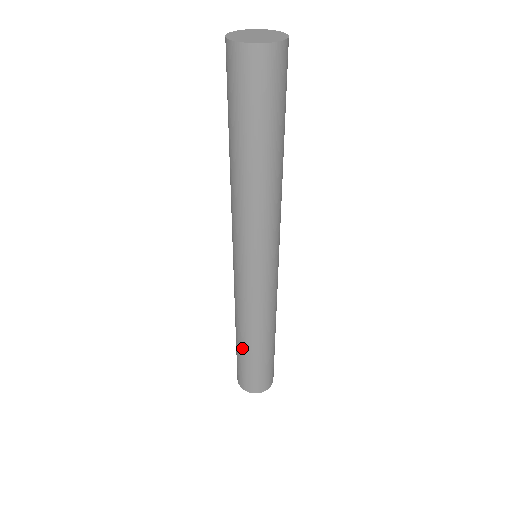
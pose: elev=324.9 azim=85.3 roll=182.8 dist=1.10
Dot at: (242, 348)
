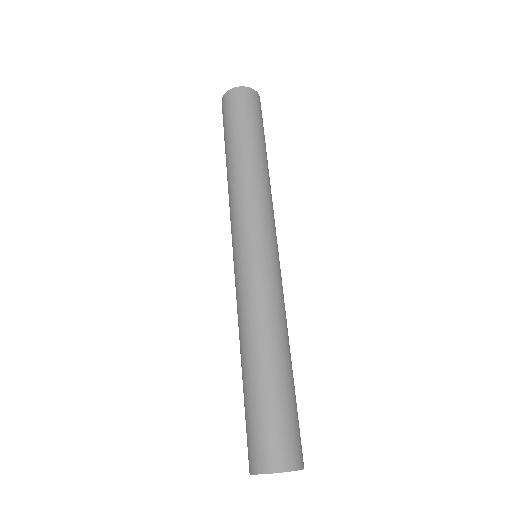
Dot at: (252, 375)
